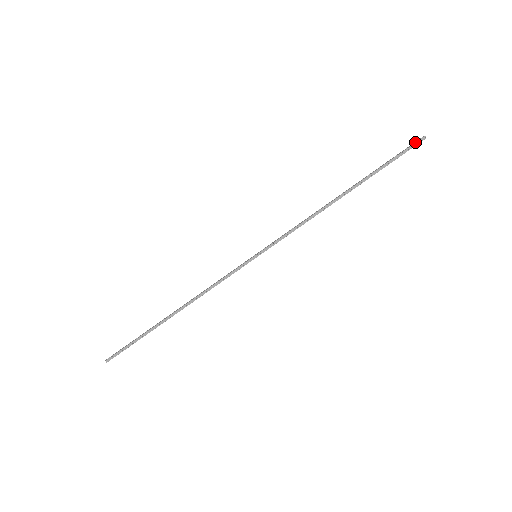
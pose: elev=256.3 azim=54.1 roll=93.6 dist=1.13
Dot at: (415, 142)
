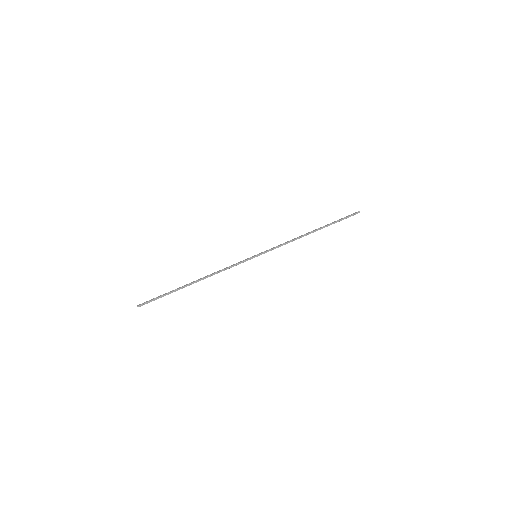
Dot at: (355, 213)
